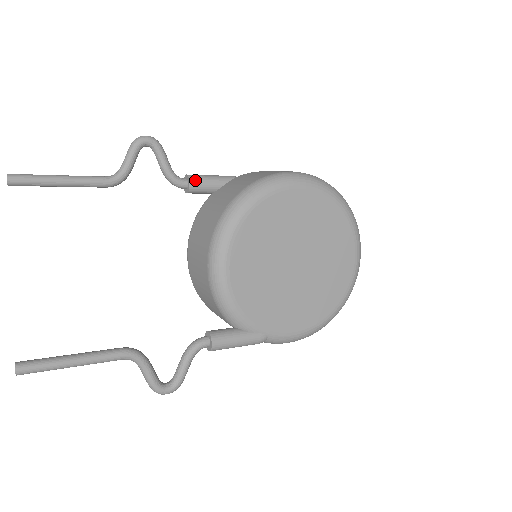
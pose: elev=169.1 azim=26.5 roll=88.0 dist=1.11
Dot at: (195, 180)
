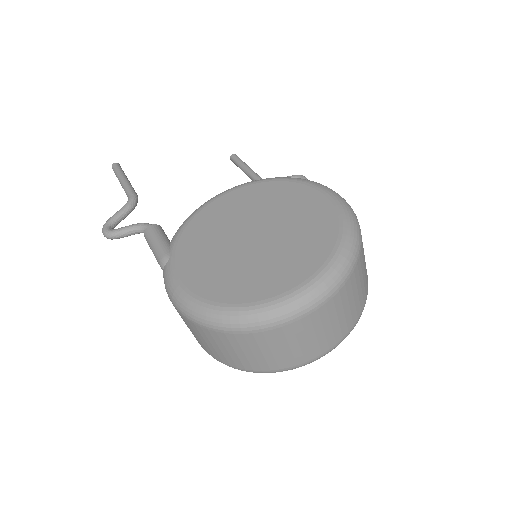
Dot at: occluded
